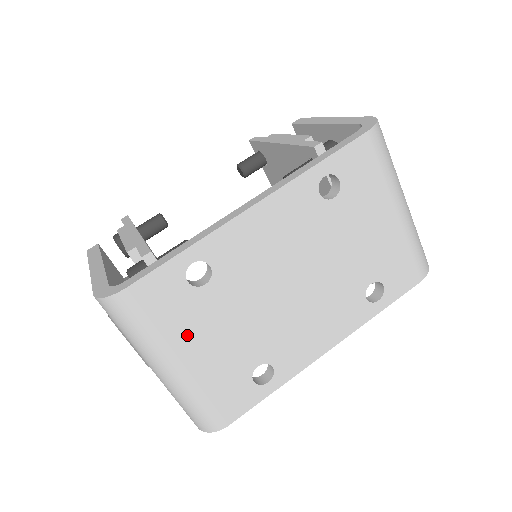
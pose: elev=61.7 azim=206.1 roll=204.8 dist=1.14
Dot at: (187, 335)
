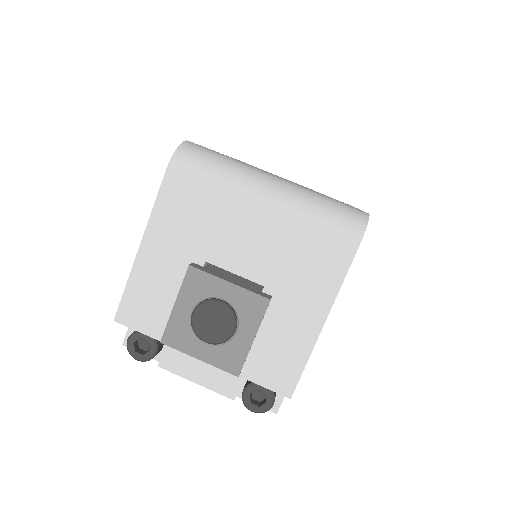
Dot at: occluded
